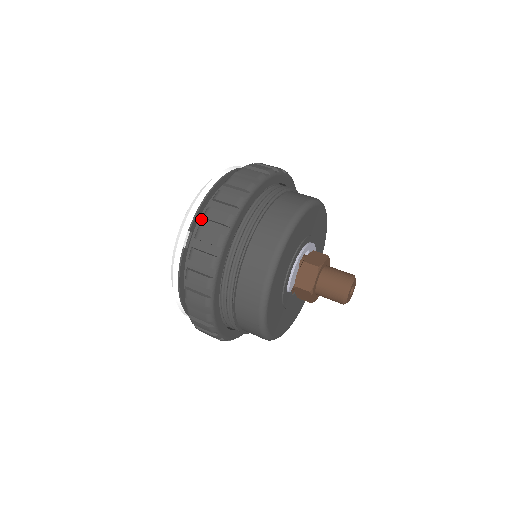
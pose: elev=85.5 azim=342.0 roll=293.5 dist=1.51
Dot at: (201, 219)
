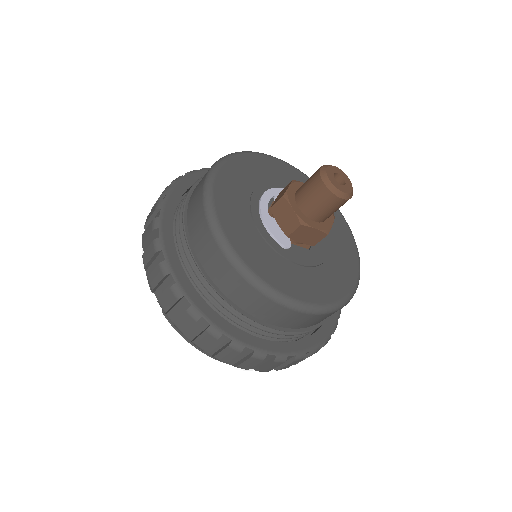
Dot at: occluded
